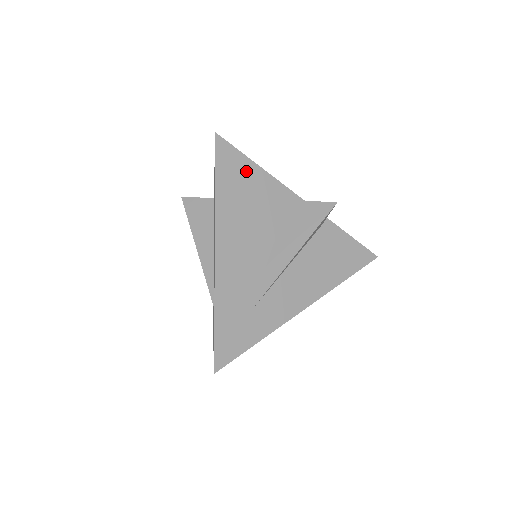
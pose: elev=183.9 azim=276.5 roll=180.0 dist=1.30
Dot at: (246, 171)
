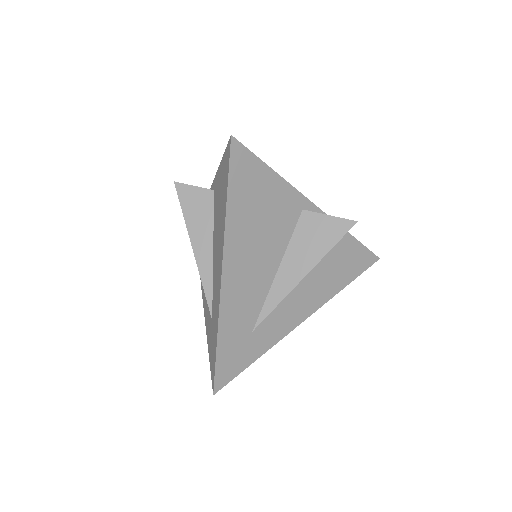
Dot at: (261, 180)
